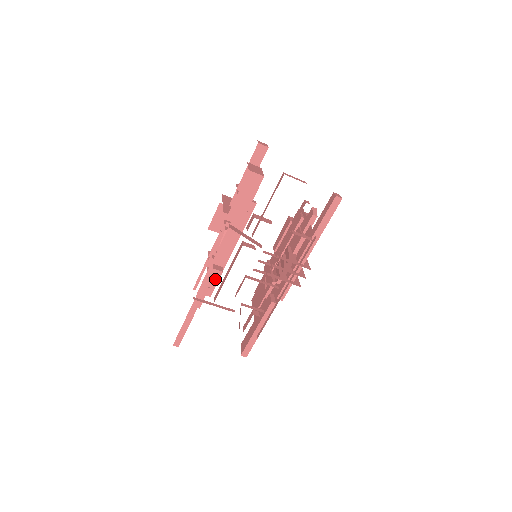
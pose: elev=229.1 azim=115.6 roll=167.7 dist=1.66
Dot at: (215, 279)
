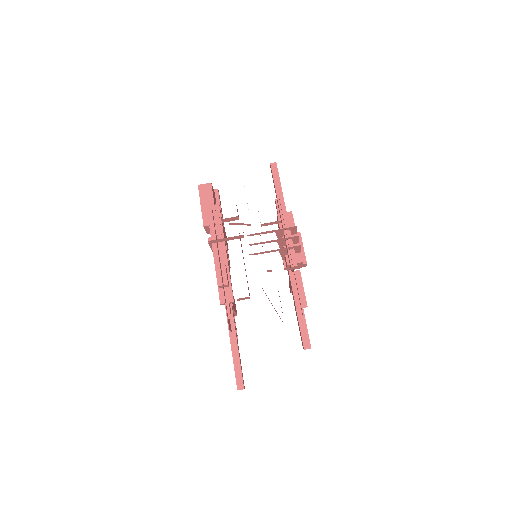
Dot at: (227, 282)
